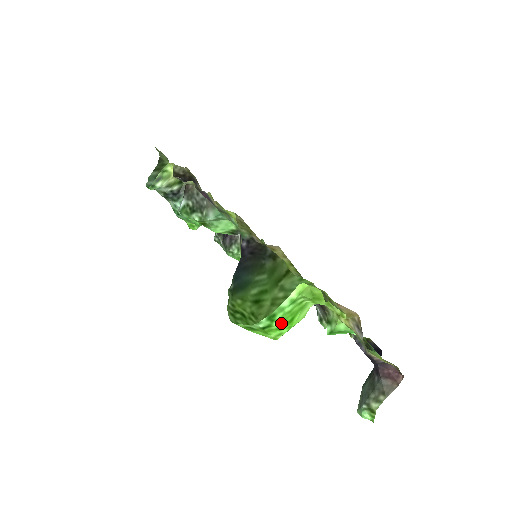
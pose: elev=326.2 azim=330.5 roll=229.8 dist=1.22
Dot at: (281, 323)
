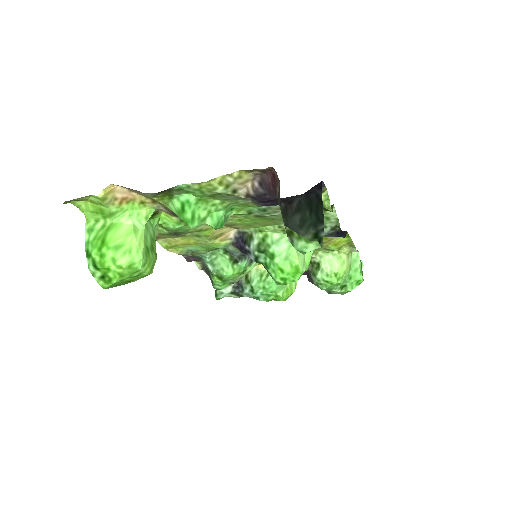
Dot at: (95, 251)
